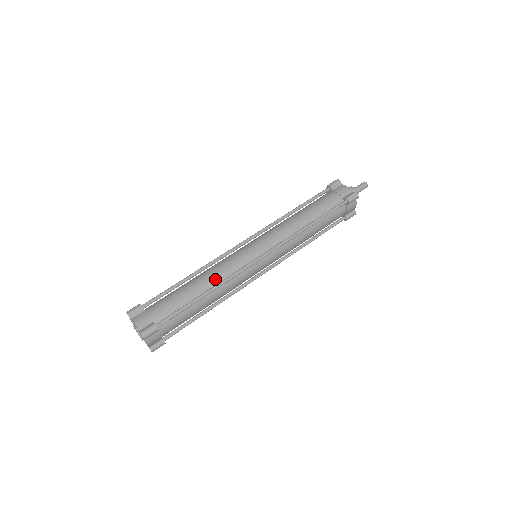
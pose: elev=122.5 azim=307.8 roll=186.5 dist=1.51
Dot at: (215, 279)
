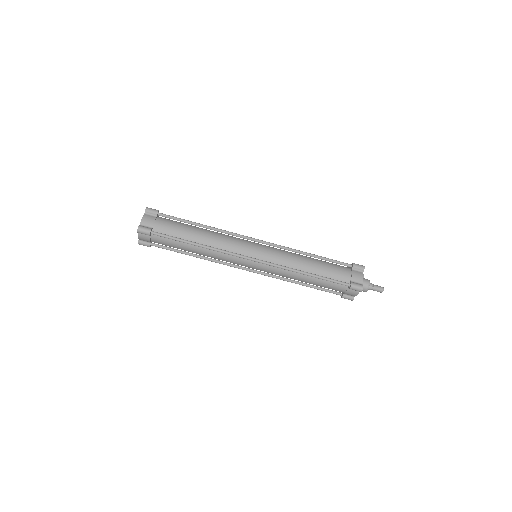
Dot at: (213, 242)
